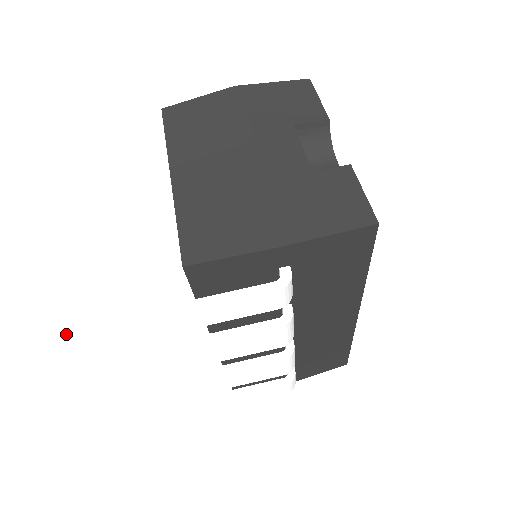
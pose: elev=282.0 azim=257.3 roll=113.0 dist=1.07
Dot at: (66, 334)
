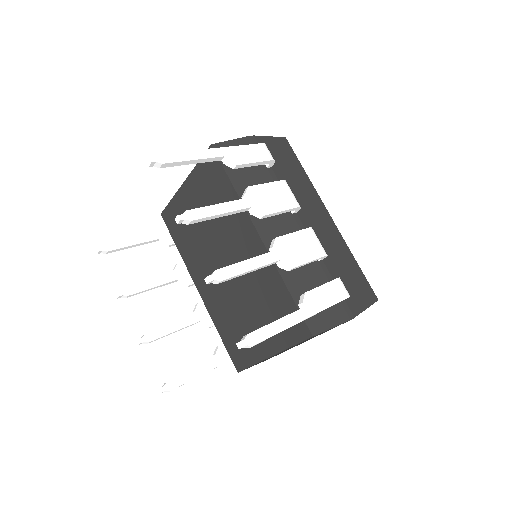
Dot at: (164, 155)
